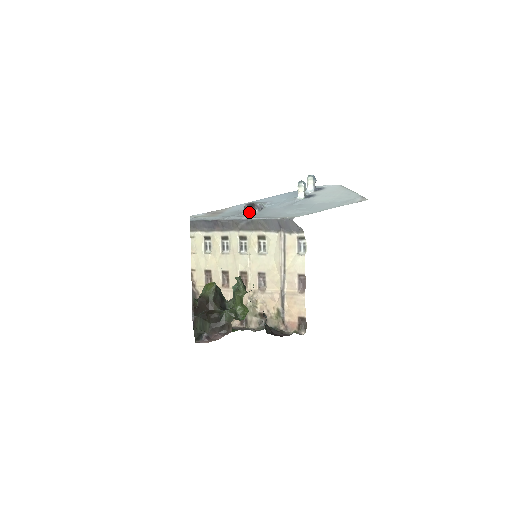
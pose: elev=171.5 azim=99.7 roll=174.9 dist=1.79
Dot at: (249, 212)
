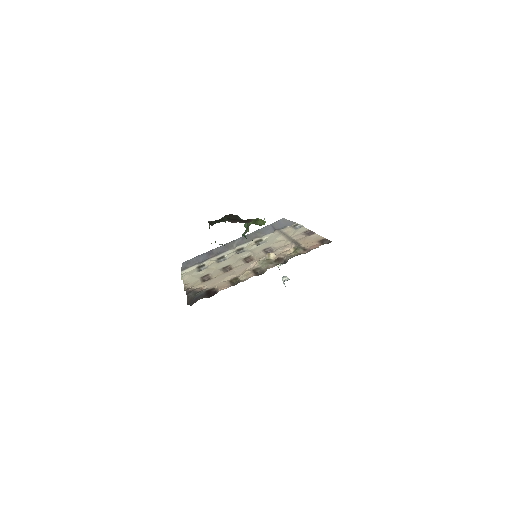
Dot at: occluded
